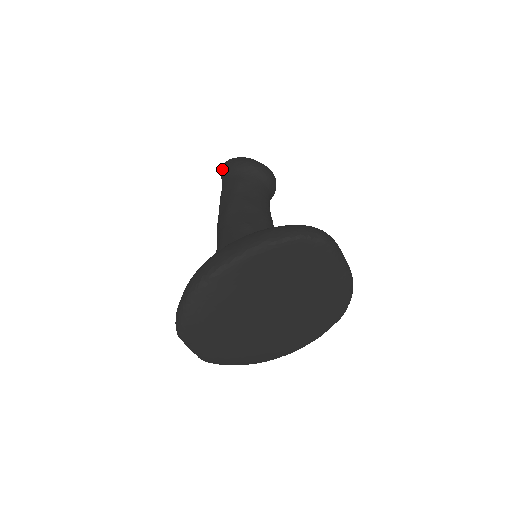
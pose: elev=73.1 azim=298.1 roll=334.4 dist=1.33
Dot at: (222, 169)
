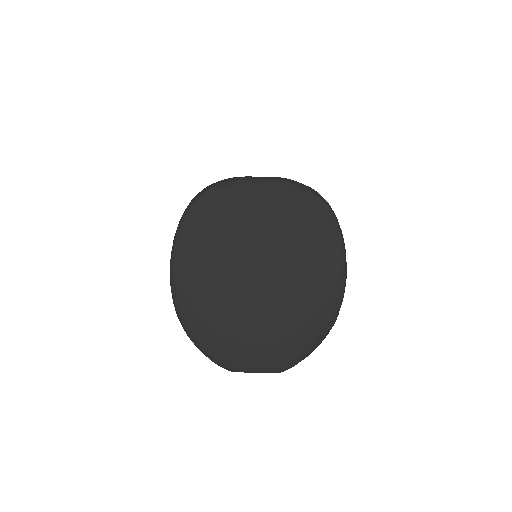
Dot at: occluded
